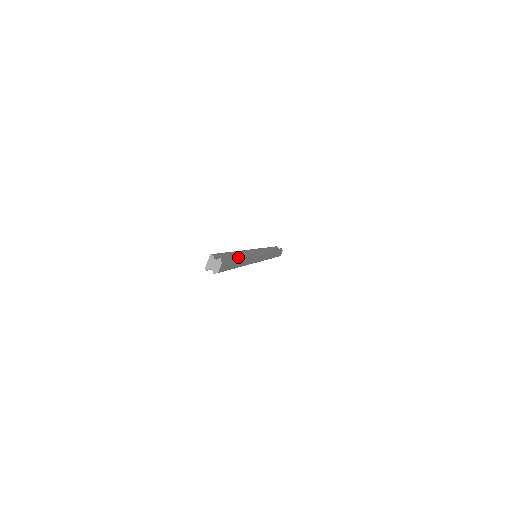
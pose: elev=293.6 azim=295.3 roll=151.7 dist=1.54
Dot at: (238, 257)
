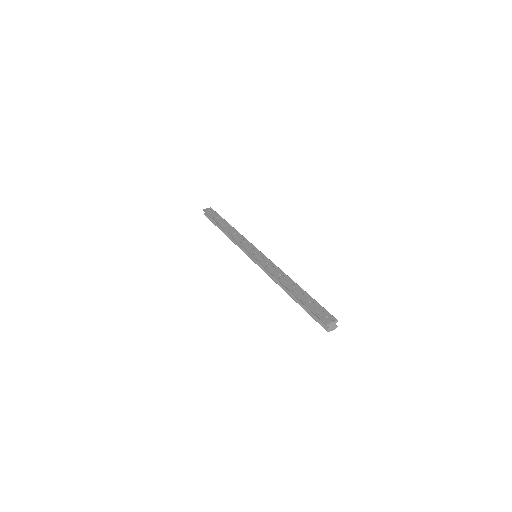
Dot at: occluded
